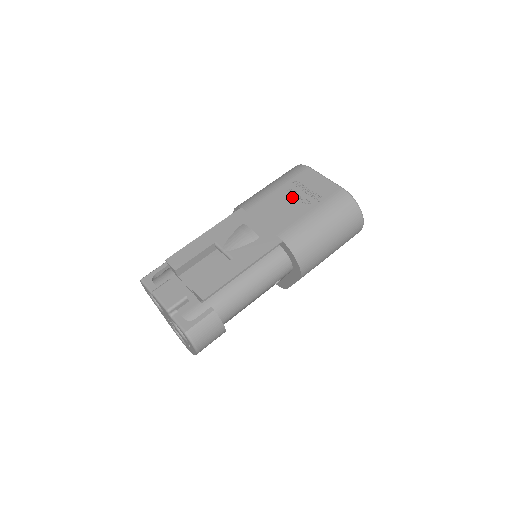
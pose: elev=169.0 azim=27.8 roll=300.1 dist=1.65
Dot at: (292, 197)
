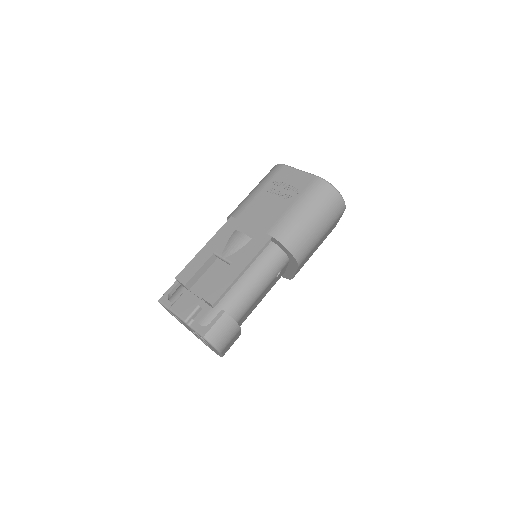
Dot at: (274, 196)
